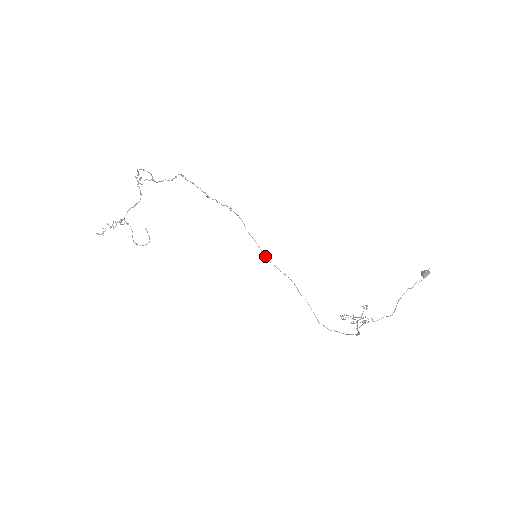
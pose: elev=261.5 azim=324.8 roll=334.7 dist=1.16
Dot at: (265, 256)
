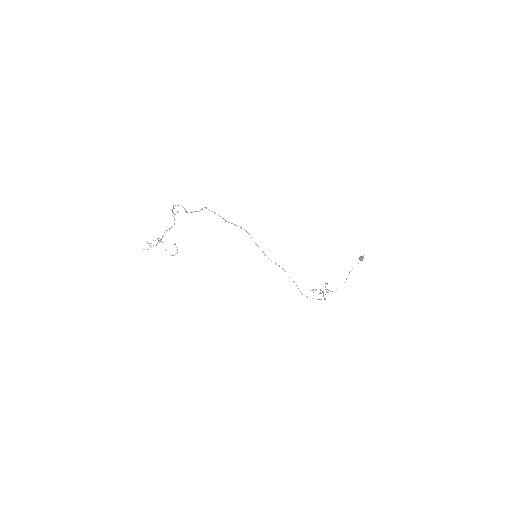
Dot at: occluded
